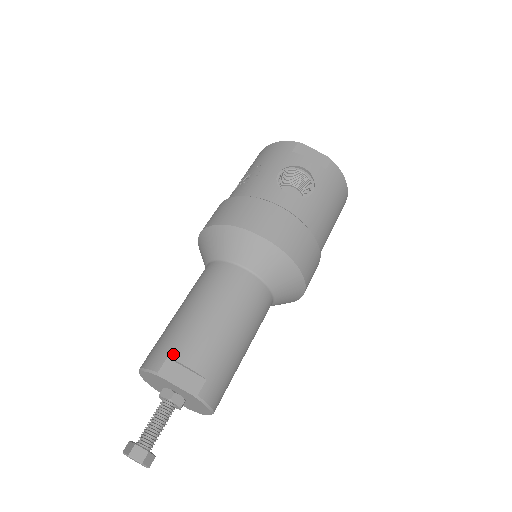
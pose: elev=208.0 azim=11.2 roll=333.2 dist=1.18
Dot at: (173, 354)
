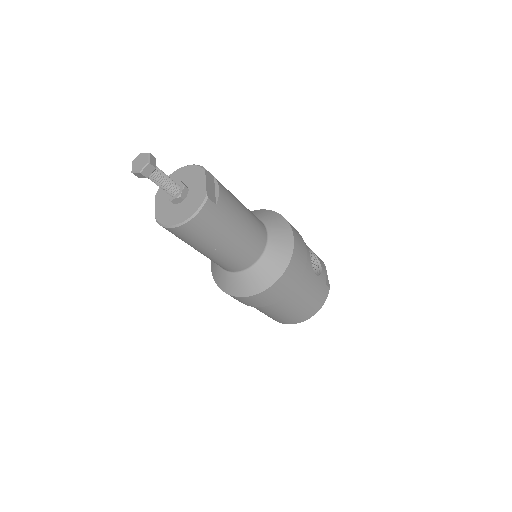
Dot at: occluded
